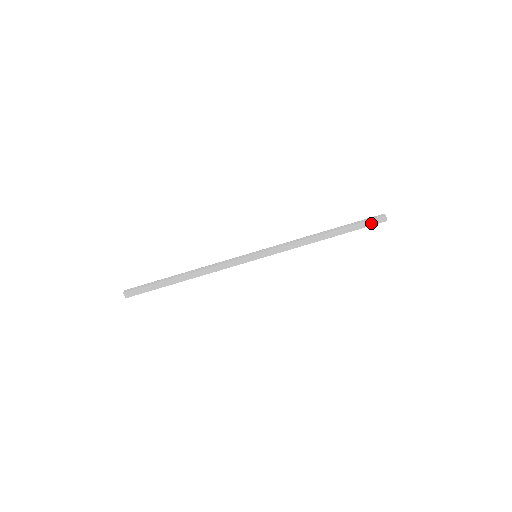
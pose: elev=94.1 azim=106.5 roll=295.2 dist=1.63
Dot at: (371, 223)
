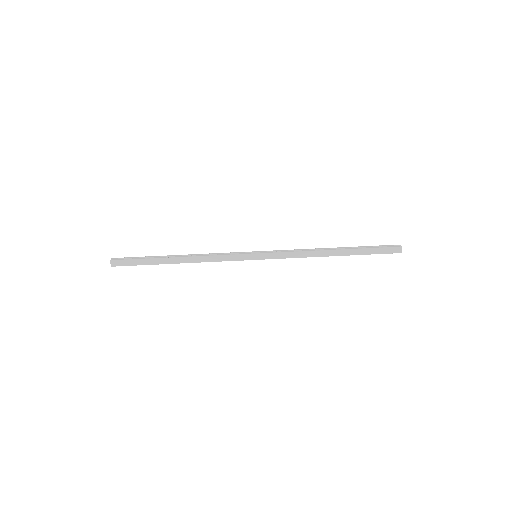
Dot at: (384, 251)
